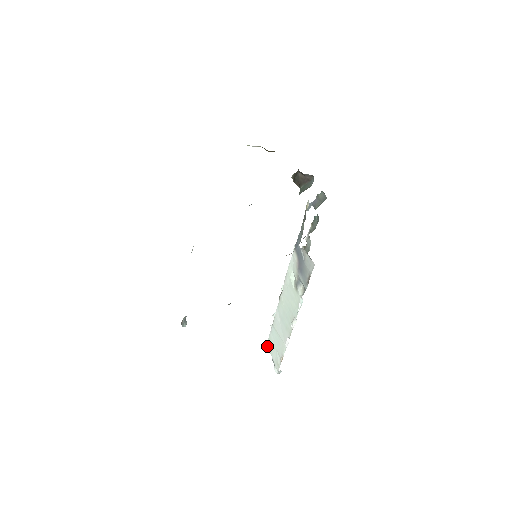
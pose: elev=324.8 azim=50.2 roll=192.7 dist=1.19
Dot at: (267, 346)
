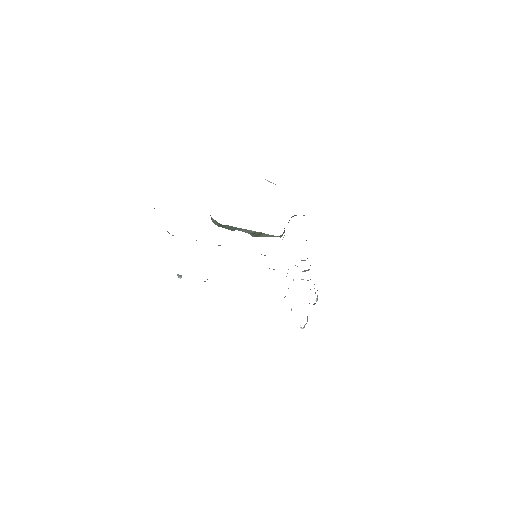
Dot at: occluded
